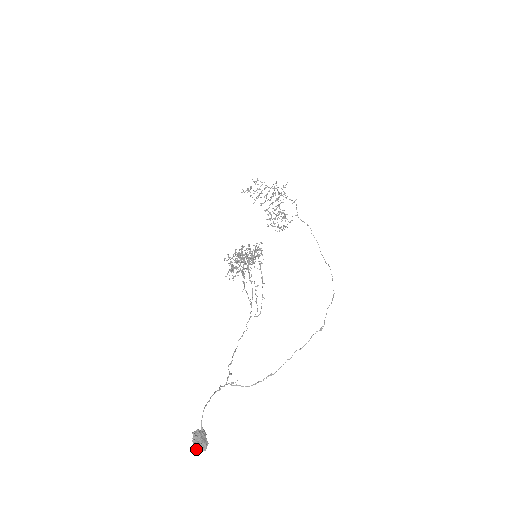
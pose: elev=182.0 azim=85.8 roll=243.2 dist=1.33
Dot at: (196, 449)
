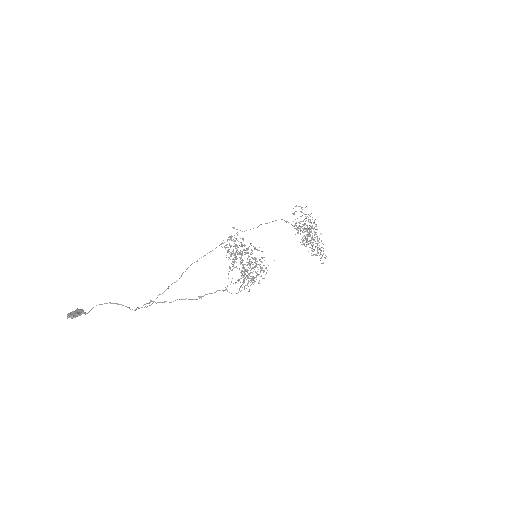
Dot at: (67, 315)
